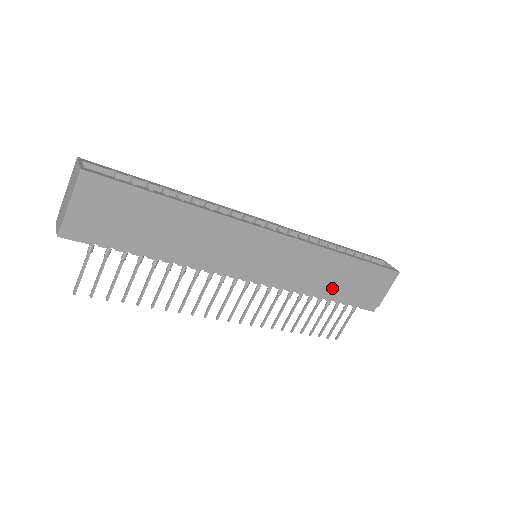
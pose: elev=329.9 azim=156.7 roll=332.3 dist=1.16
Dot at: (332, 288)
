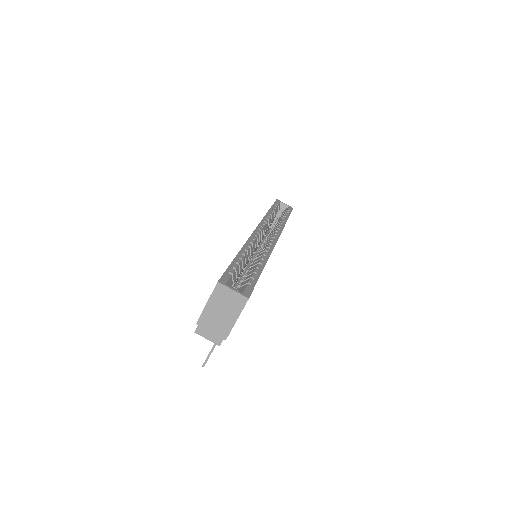
Dot at: occluded
